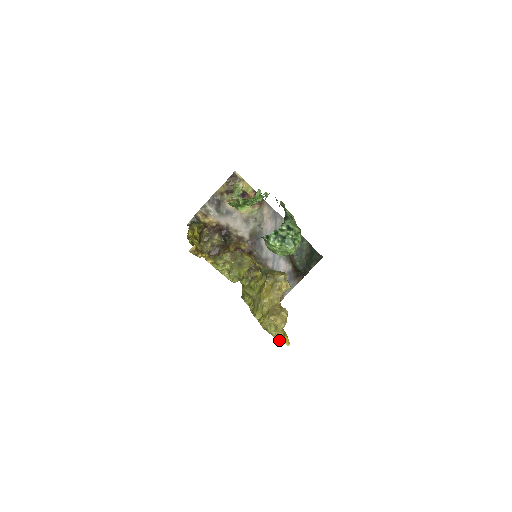
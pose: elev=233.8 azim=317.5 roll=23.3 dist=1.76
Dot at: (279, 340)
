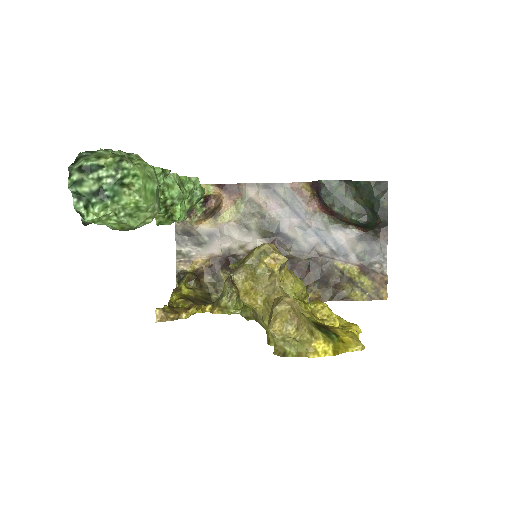
Dot at: (324, 354)
